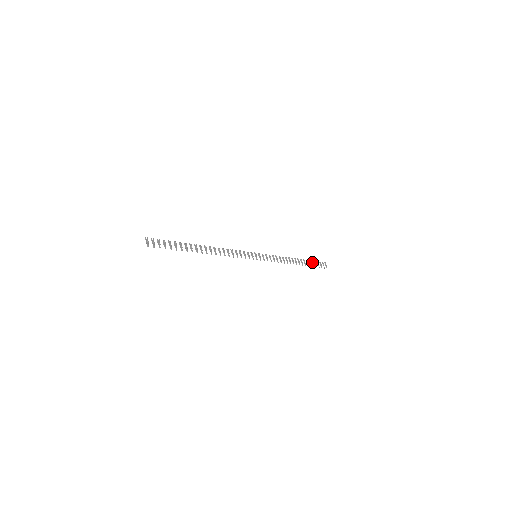
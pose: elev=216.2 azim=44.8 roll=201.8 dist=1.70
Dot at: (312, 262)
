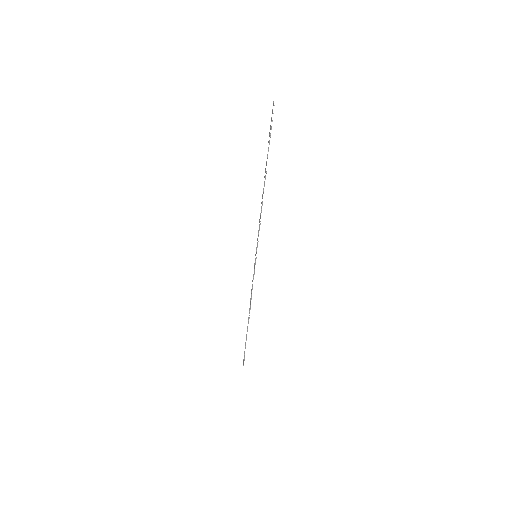
Dot at: occluded
